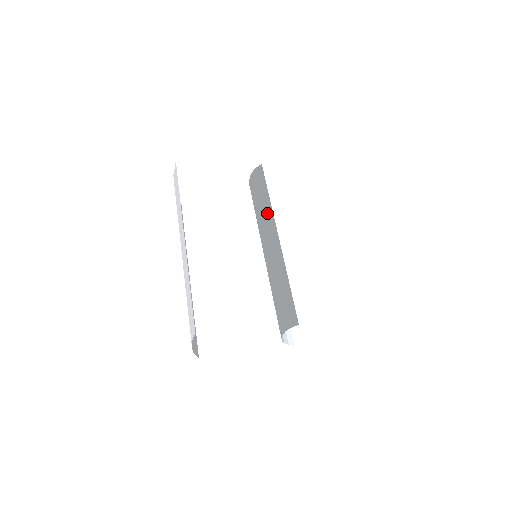
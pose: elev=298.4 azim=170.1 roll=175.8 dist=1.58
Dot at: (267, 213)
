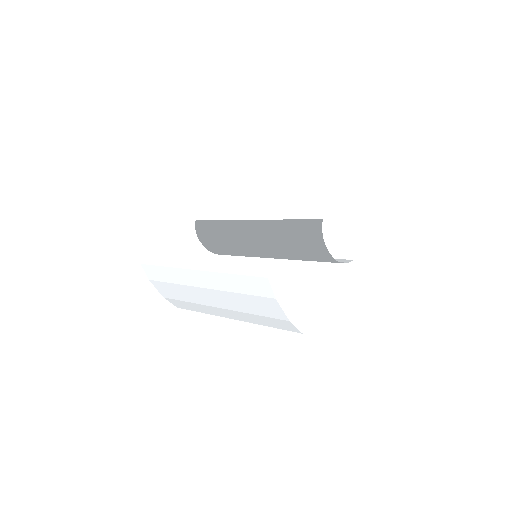
Dot at: (230, 226)
